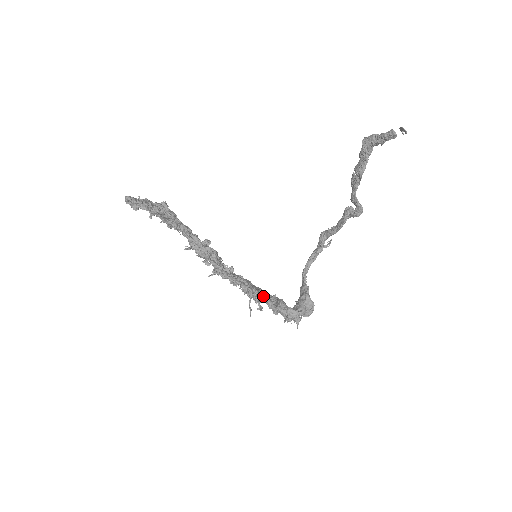
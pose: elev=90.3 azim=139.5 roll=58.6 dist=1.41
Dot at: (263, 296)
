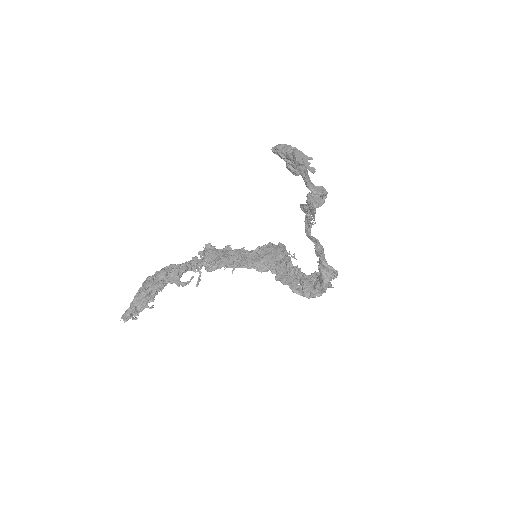
Dot at: (286, 284)
